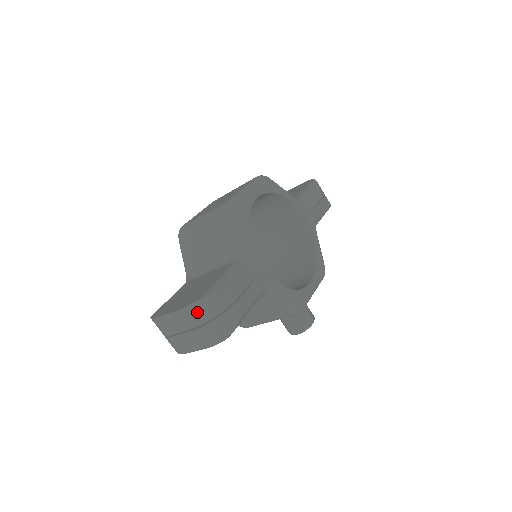
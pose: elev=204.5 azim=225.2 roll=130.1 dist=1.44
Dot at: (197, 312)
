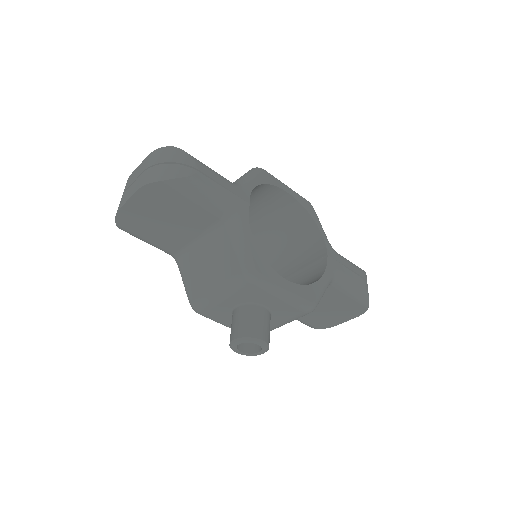
Dot at: (159, 155)
